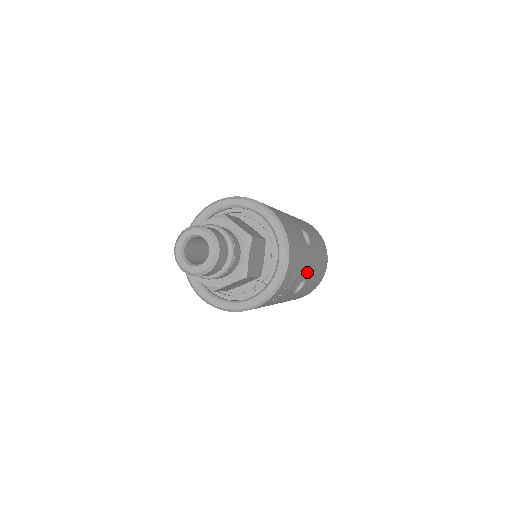
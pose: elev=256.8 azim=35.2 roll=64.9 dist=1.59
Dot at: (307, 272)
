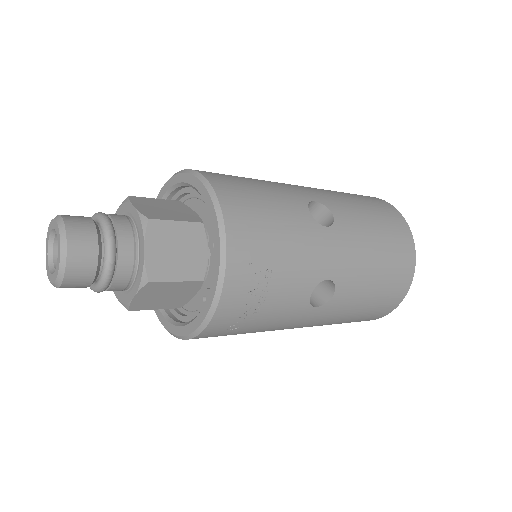
Dot at: (328, 268)
